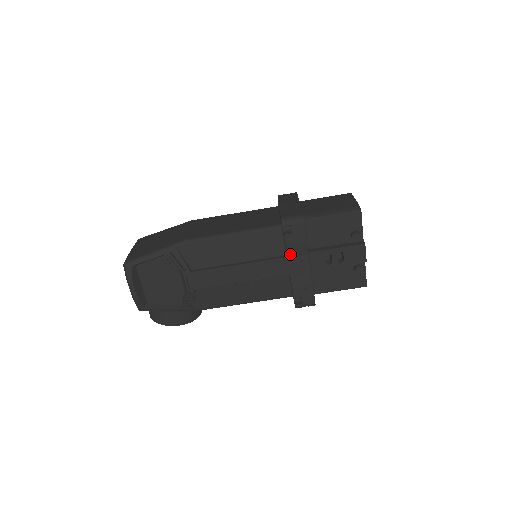
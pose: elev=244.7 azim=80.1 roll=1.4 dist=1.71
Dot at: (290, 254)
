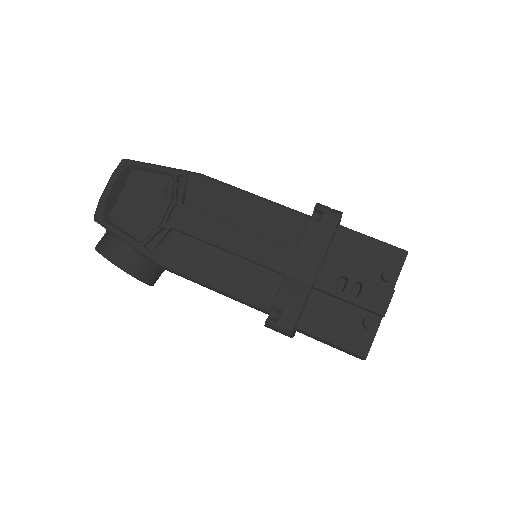
Dot at: (302, 248)
